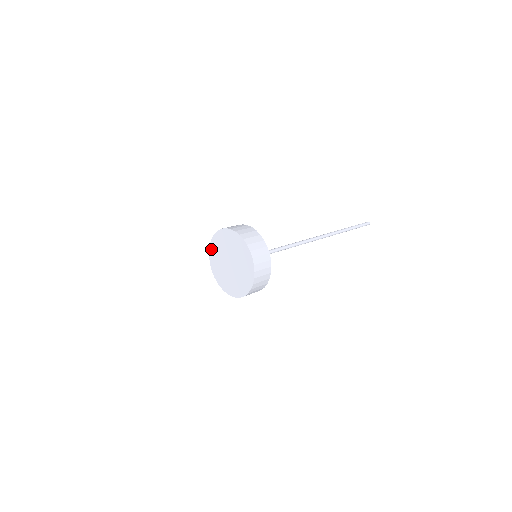
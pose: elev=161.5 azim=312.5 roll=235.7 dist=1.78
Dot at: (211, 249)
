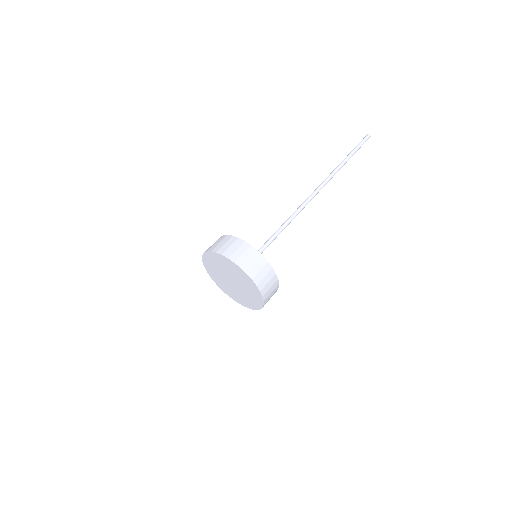
Dot at: (205, 260)
